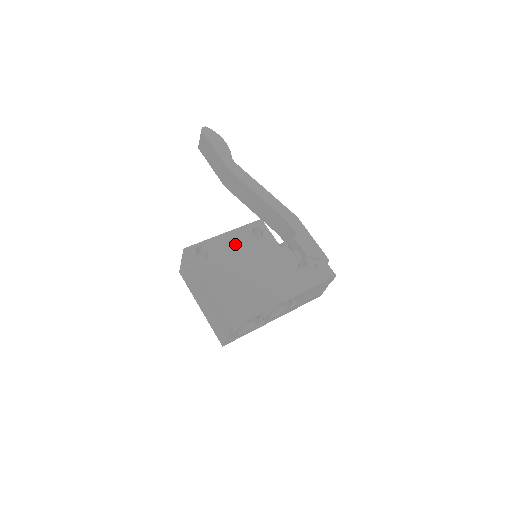
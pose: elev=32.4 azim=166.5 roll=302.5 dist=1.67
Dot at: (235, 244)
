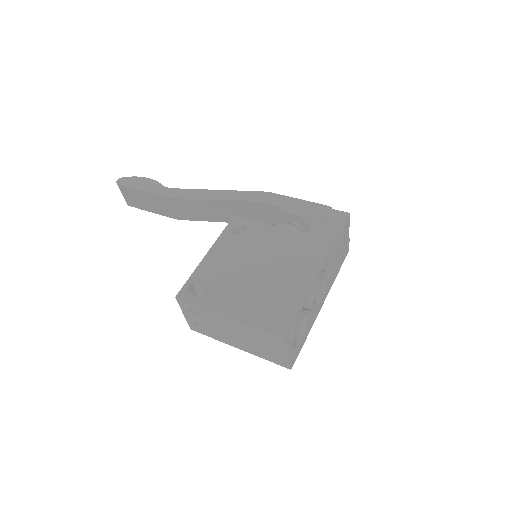
Dot at: (225, 256)
